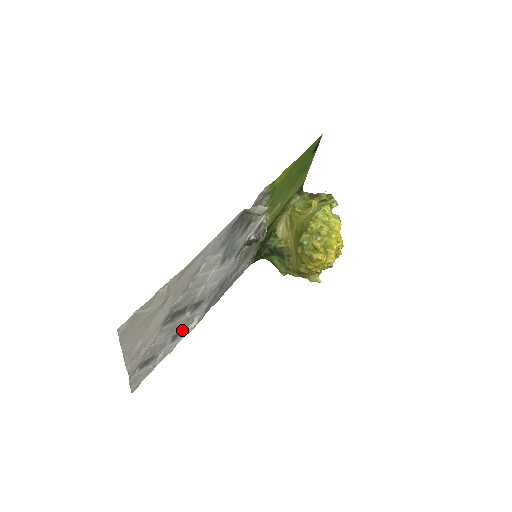
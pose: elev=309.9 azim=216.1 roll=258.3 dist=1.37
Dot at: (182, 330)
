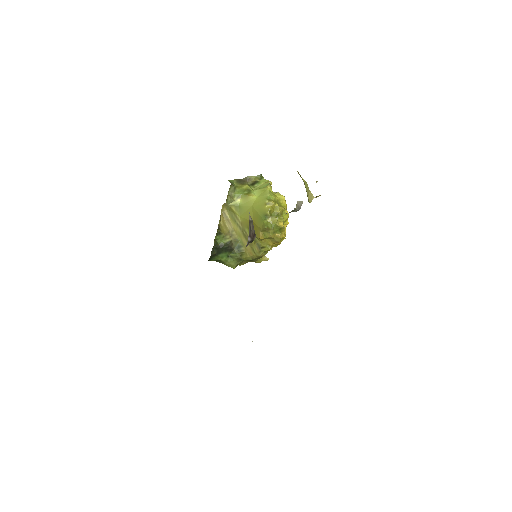
Dot at: occluded
